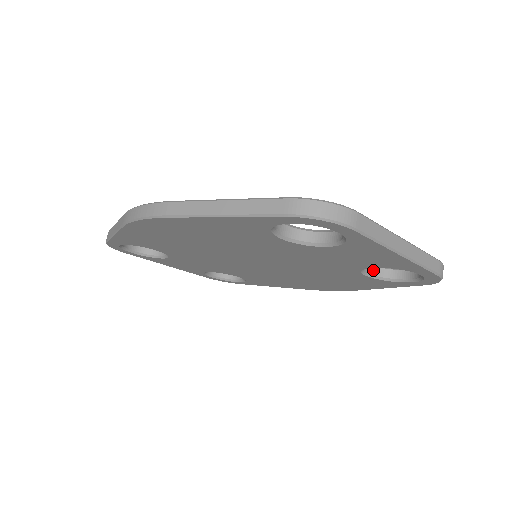
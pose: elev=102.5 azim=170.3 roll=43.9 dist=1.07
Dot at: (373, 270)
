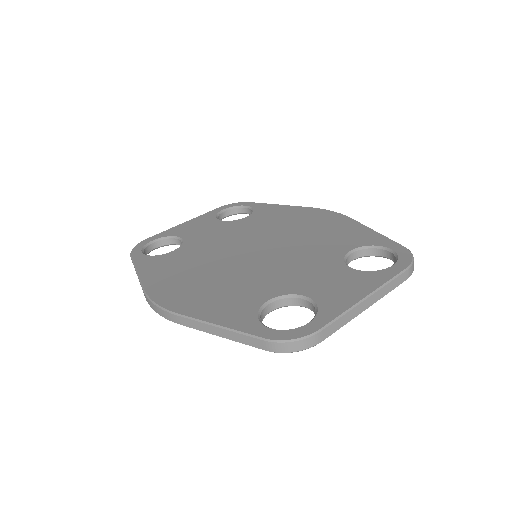
Dot at: (356, 254)
